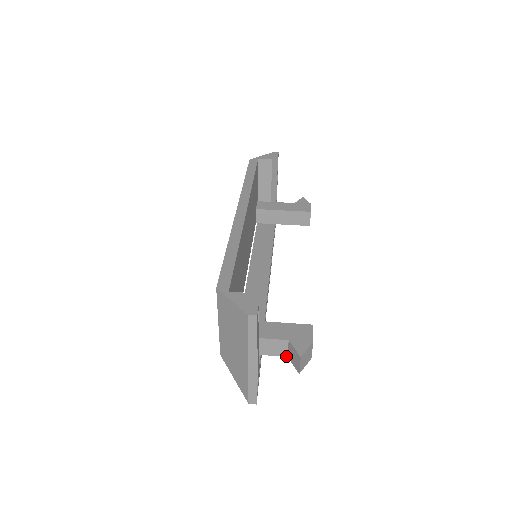
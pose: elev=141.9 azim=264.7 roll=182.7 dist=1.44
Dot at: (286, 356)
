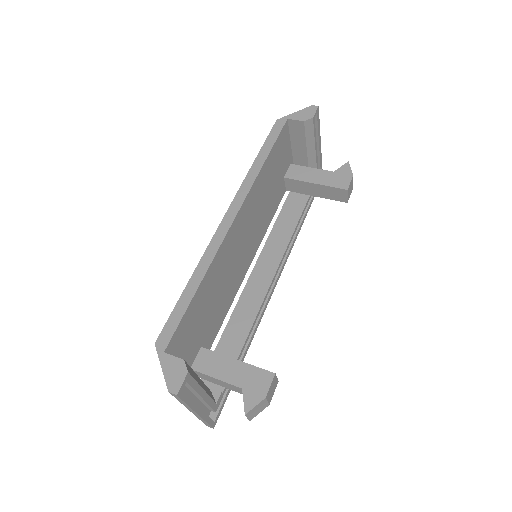
Dot at: occluded
